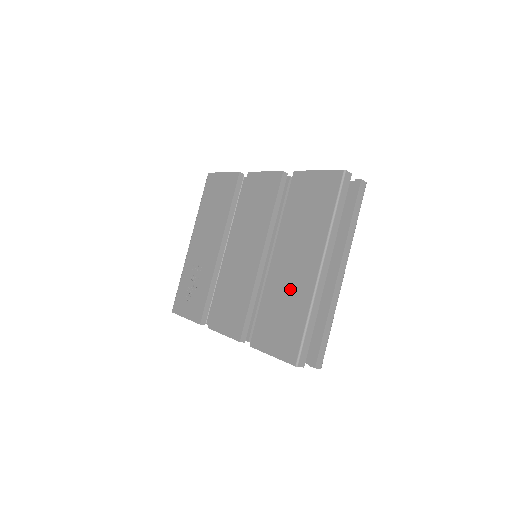
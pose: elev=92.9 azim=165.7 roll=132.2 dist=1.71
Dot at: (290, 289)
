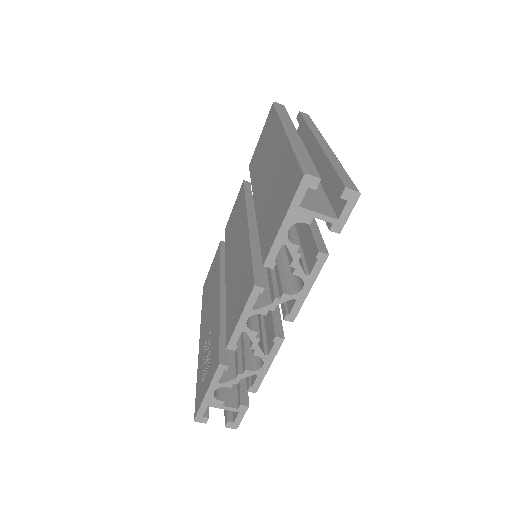
Dot at: (273, 178)
